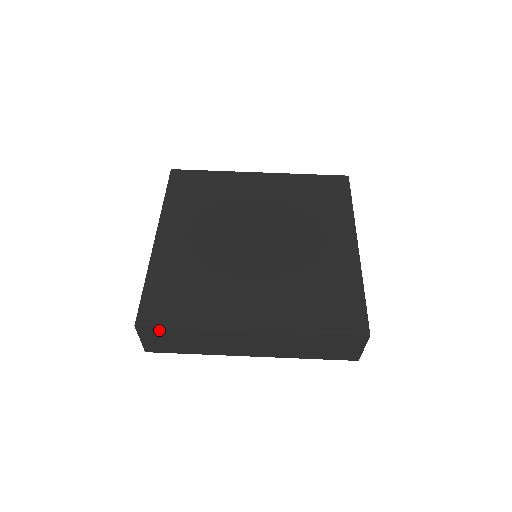
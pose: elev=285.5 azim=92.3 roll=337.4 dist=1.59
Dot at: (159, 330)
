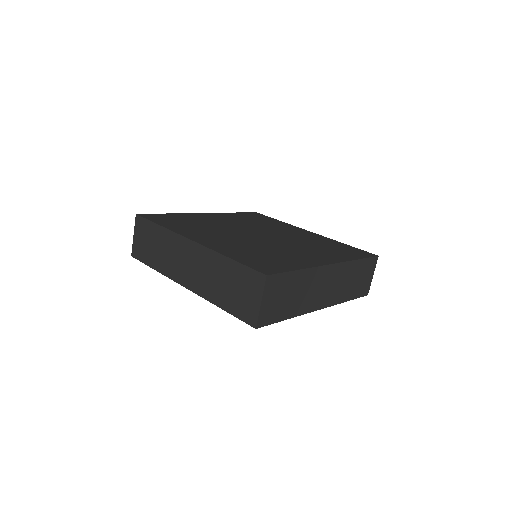
Dot at: (145, 224)
